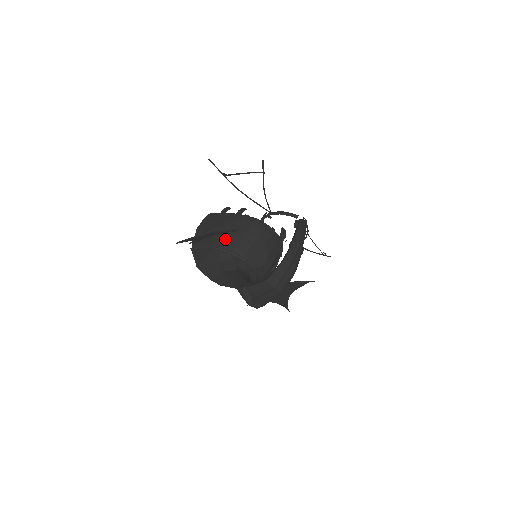
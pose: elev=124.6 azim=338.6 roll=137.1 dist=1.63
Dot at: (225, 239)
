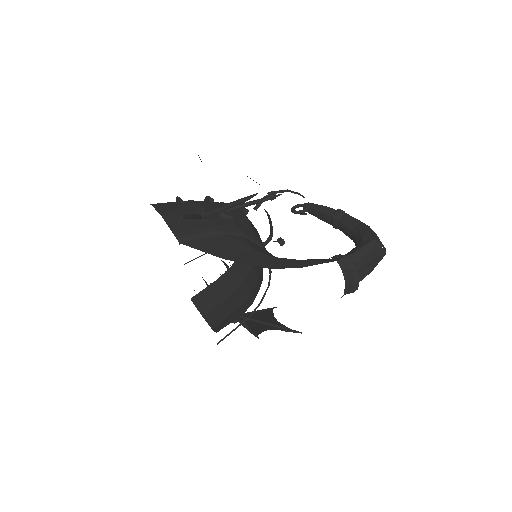
Dot at: (233, 222)
